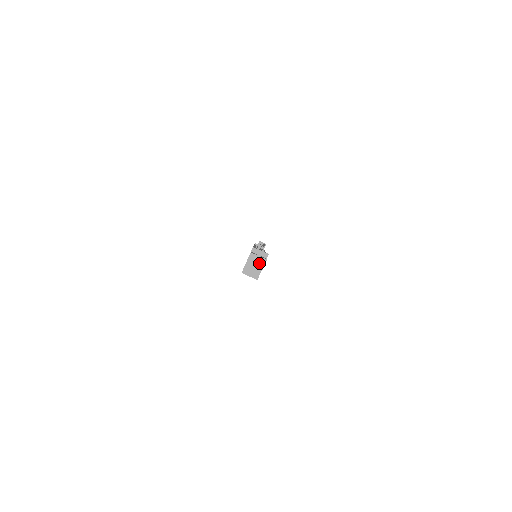
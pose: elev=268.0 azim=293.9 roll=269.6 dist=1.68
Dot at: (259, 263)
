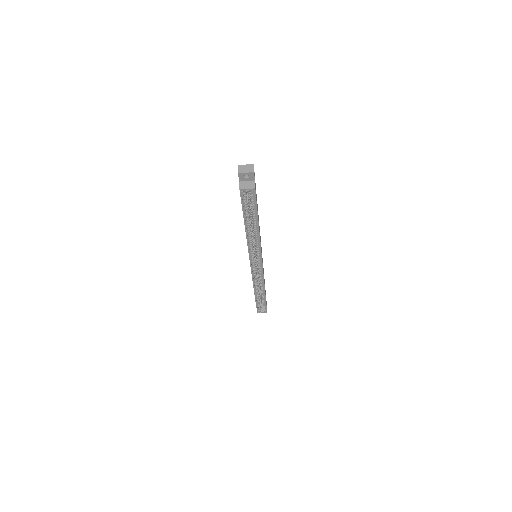
Dot at: (248, 169)
